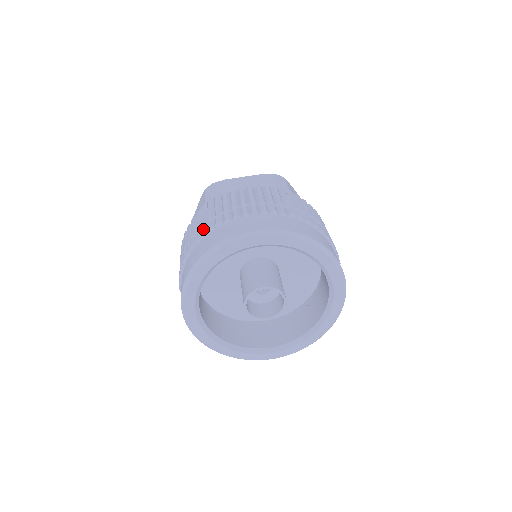
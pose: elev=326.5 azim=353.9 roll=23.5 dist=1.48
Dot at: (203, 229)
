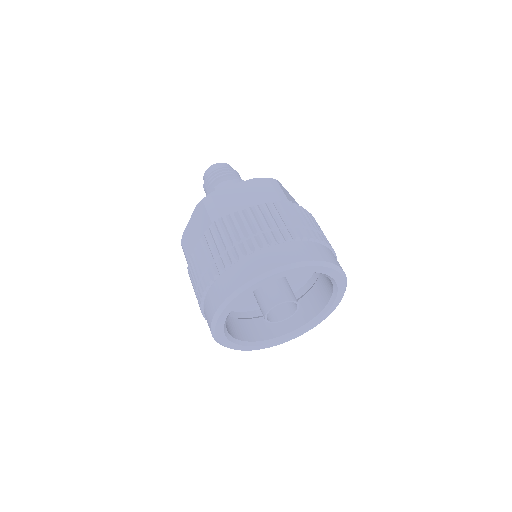
Dot at: (224, 259)
